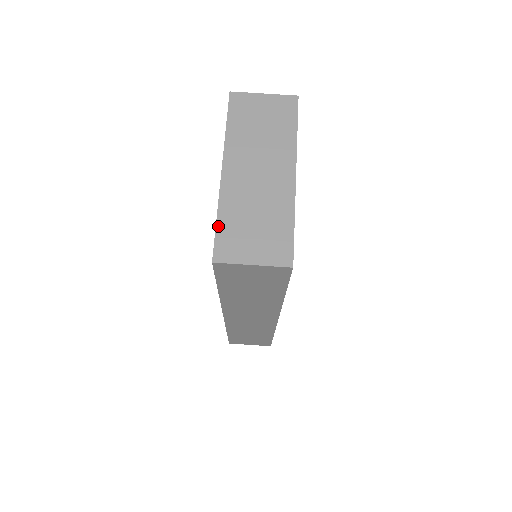
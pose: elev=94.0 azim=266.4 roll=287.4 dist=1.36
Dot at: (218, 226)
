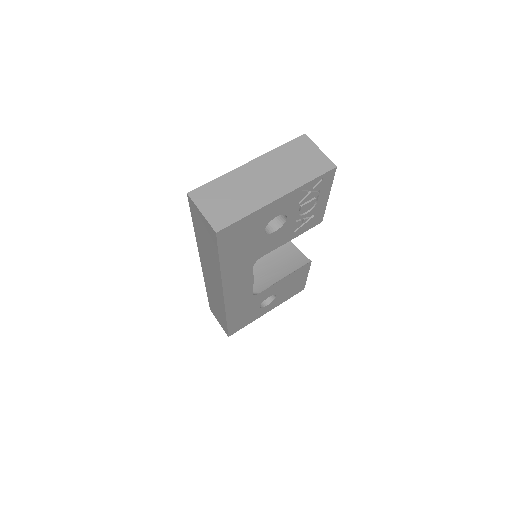
Dot at: (211, 182)
